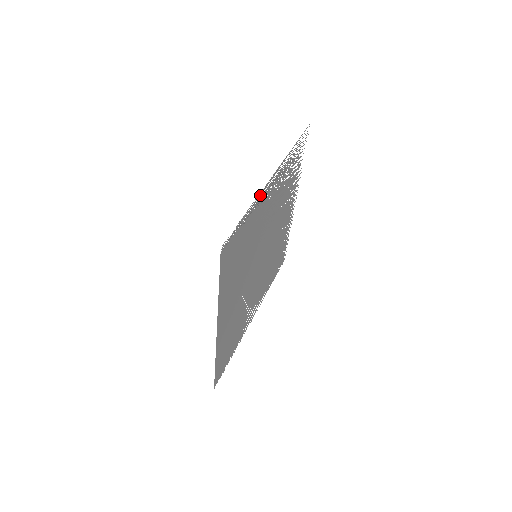
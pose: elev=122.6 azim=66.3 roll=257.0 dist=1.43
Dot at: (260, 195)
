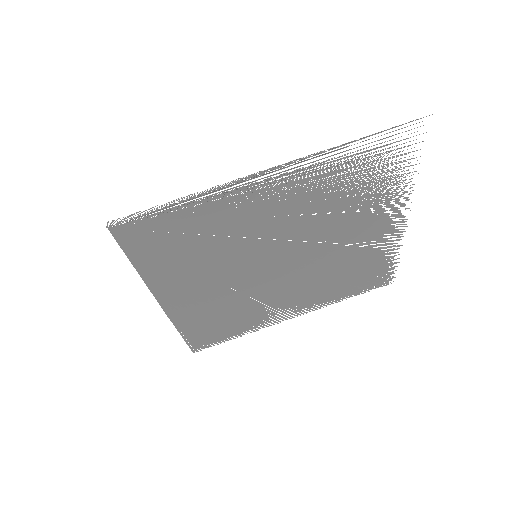
Dot at: (223, 188)
